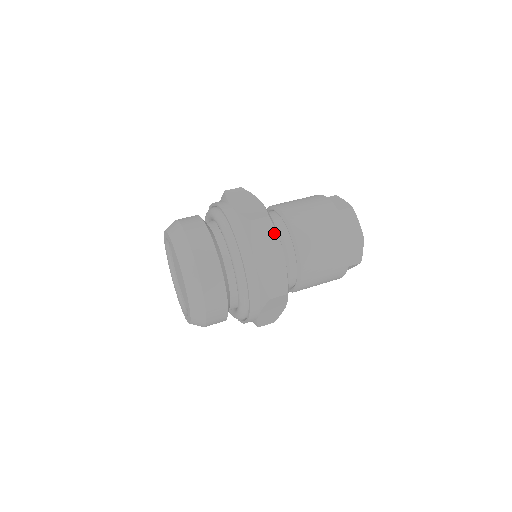
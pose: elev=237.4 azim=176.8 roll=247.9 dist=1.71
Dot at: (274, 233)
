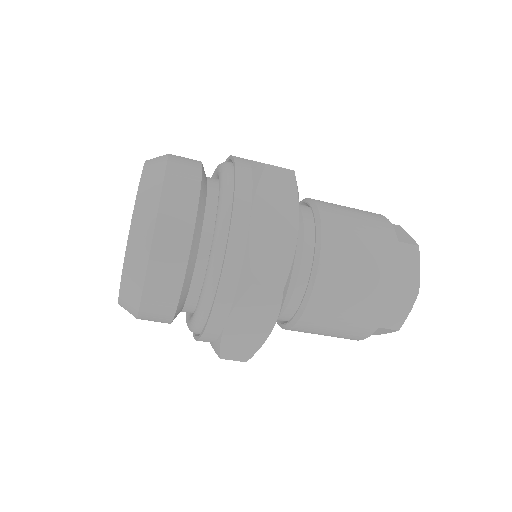
Dot at: (276, 308)
